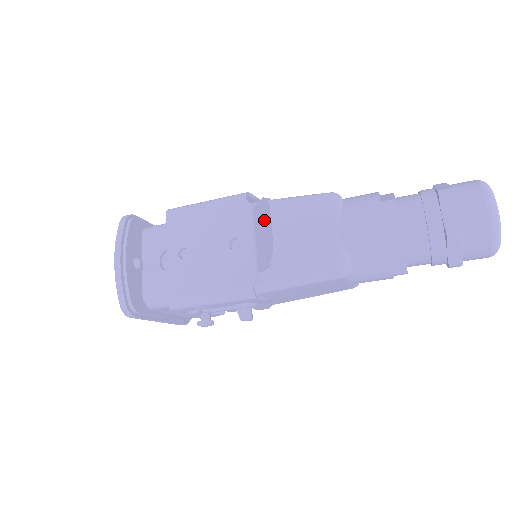
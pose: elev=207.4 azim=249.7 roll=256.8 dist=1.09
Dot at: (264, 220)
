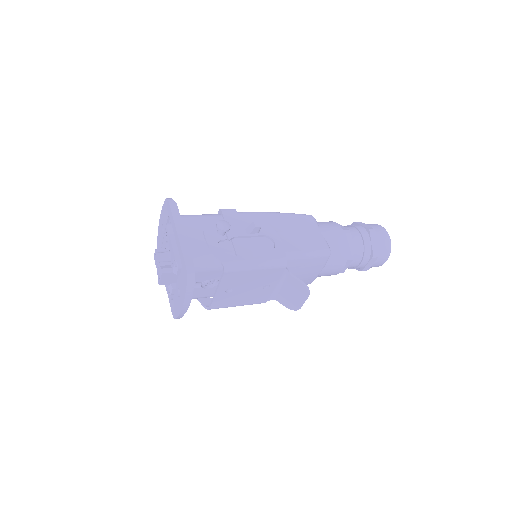
Dot at: (298, 293)
